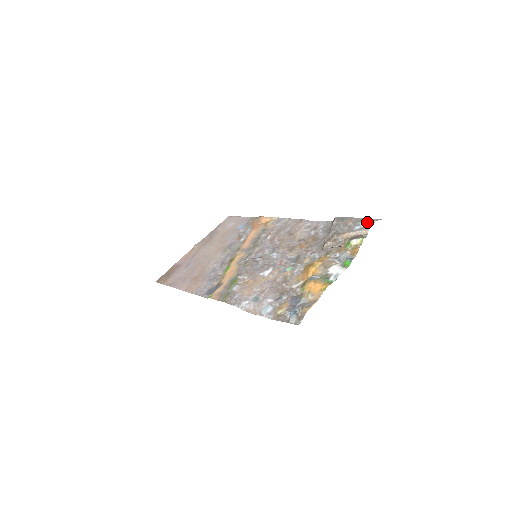
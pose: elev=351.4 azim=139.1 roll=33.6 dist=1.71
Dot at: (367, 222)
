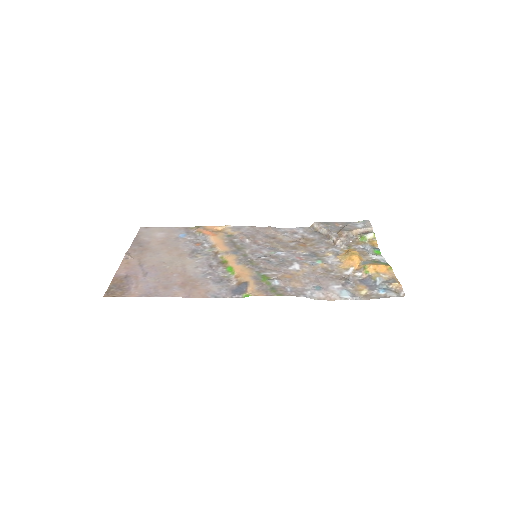
Dot at: (364, 222)
